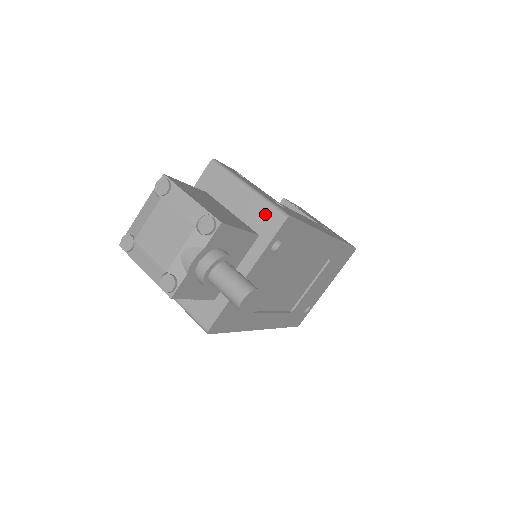
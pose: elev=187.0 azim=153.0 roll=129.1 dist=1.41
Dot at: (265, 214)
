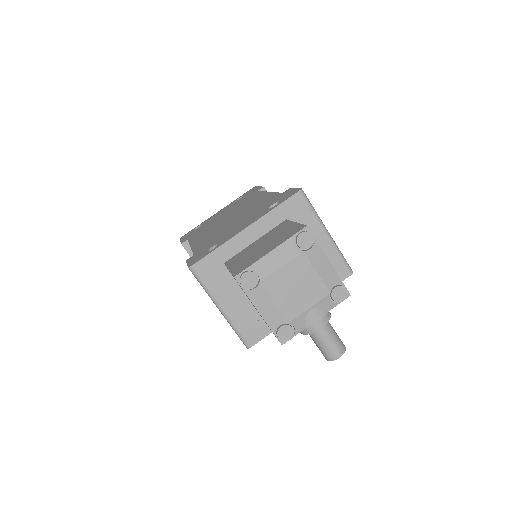
Dot at: (336, 263)
